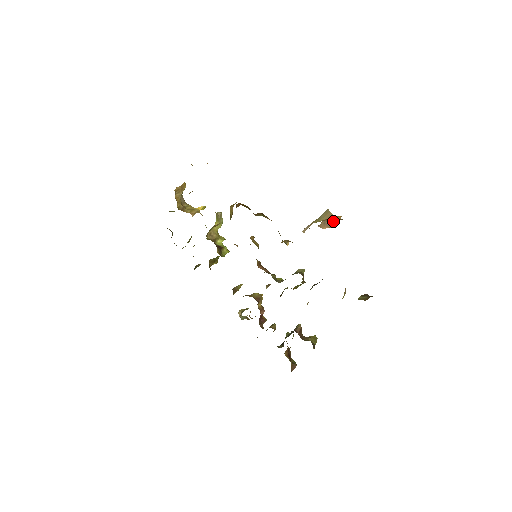
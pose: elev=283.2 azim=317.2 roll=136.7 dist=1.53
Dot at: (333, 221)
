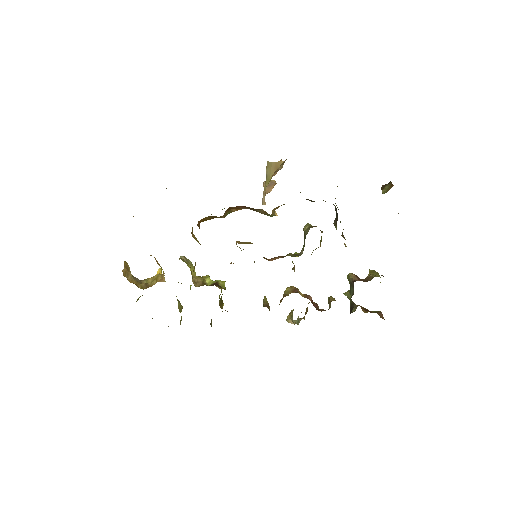
Dot at: (280, 169)
